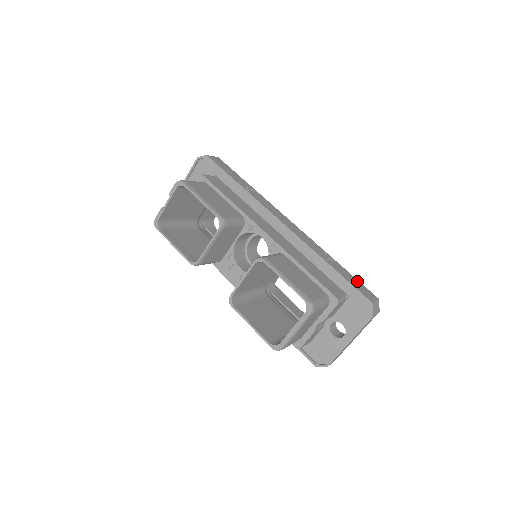
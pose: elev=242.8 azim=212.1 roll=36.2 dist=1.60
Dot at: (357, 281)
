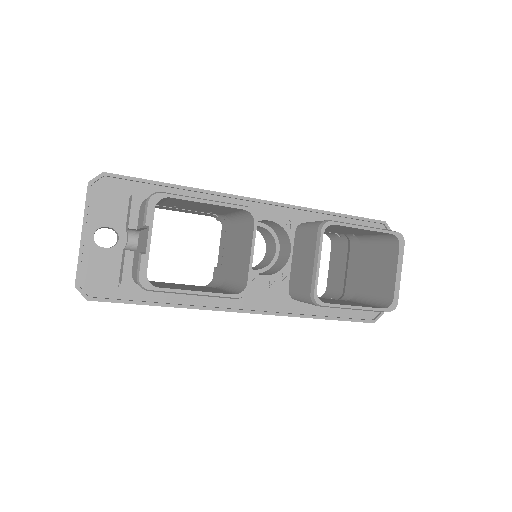
Dot at: occluded
